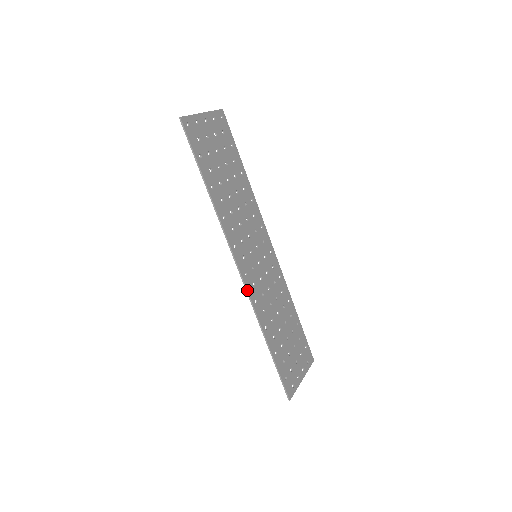
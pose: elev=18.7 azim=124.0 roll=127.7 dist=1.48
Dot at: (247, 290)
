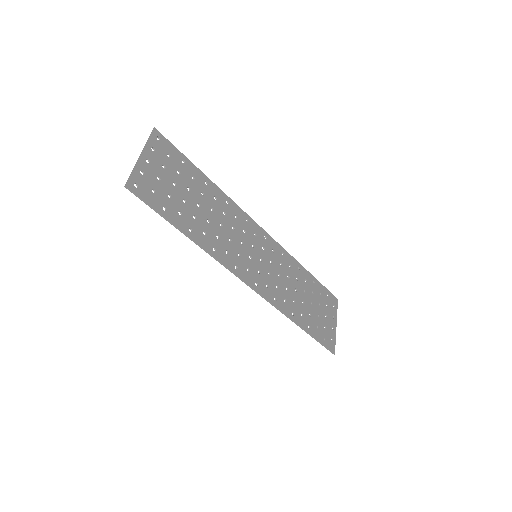
Dot at: (264, 297)
